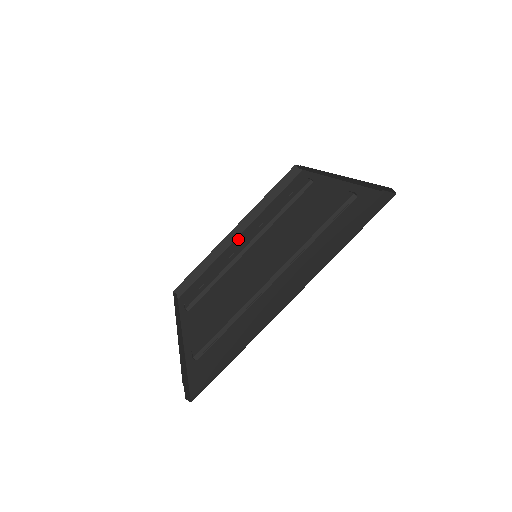
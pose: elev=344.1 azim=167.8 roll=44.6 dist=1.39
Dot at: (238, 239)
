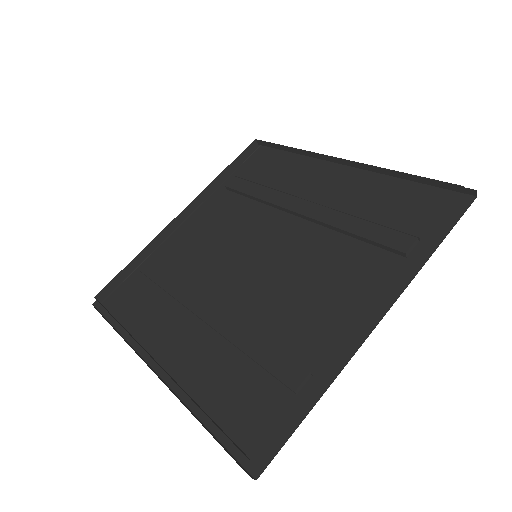
Dot at: (335, 171)
